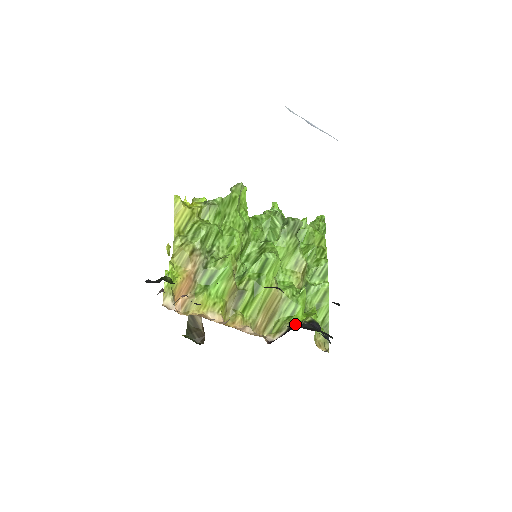
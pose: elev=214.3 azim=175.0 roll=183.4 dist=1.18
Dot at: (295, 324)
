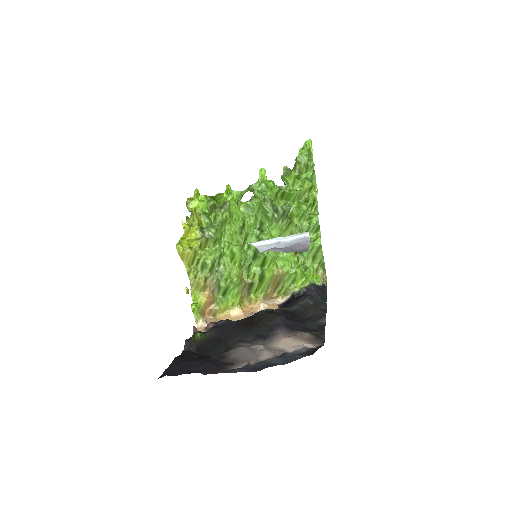
Dot at: (296, 304)
